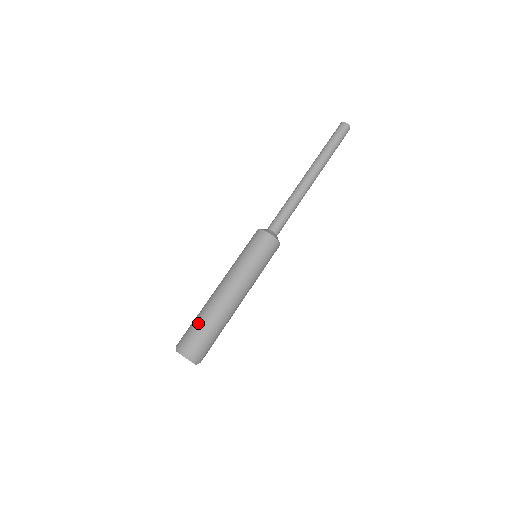
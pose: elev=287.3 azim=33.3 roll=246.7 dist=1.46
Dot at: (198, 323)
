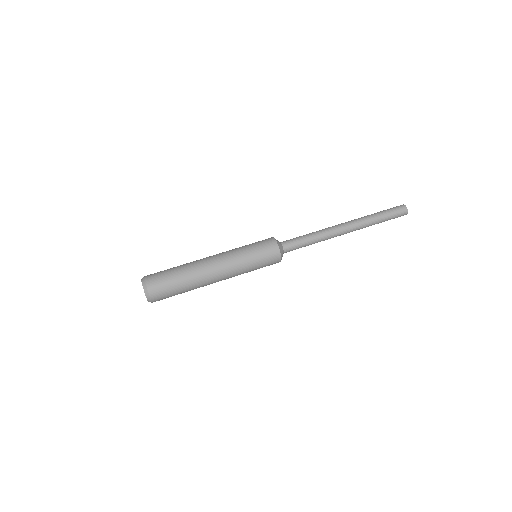
Dot at: (172, 270)
